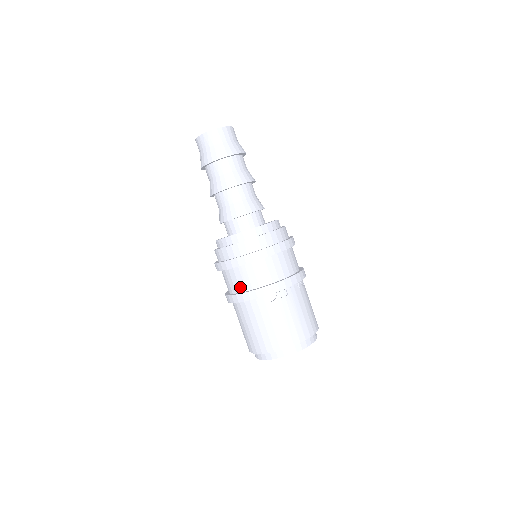
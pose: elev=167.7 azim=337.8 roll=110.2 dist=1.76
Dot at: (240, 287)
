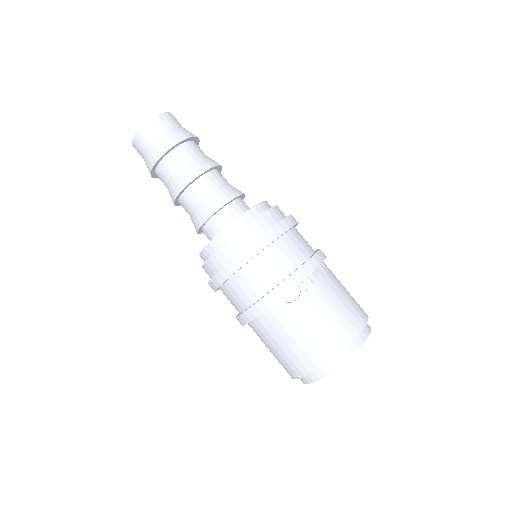
Dot at: (250, 297)
